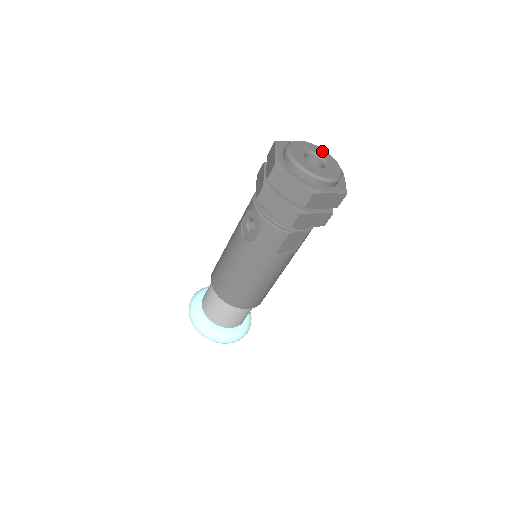
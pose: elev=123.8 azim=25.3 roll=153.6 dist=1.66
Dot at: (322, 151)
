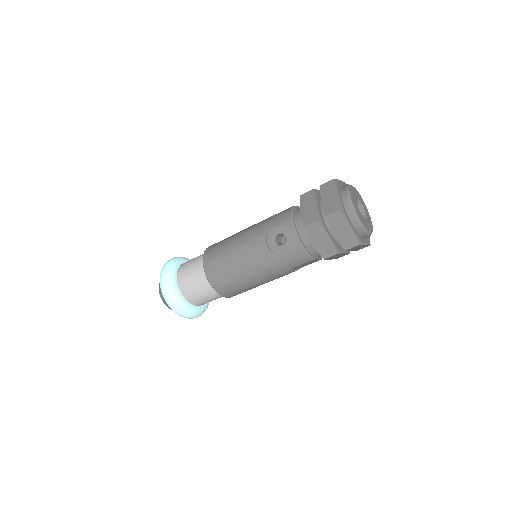
Dot at: (362, 199)
